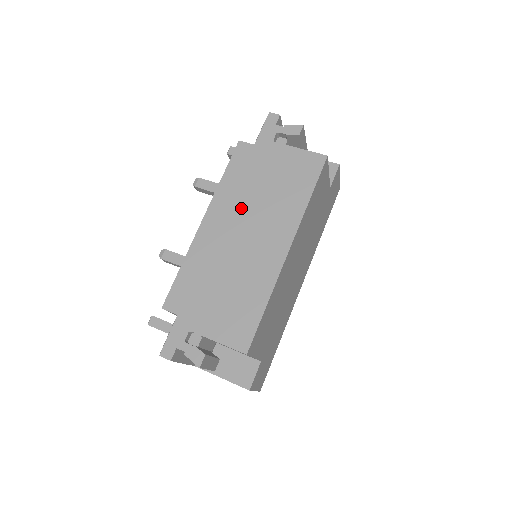
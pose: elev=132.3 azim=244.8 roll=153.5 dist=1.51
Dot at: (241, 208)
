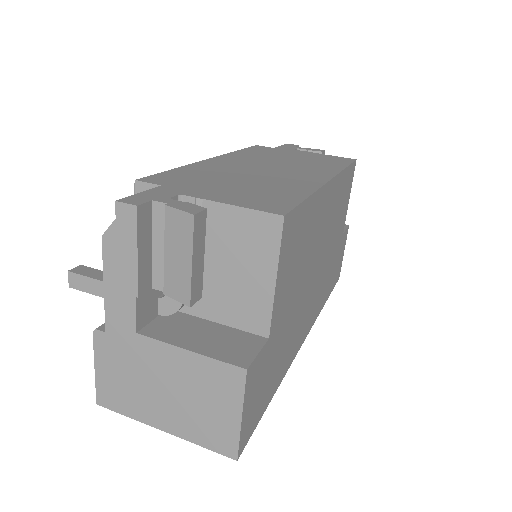
Dot at: (262, 160)
